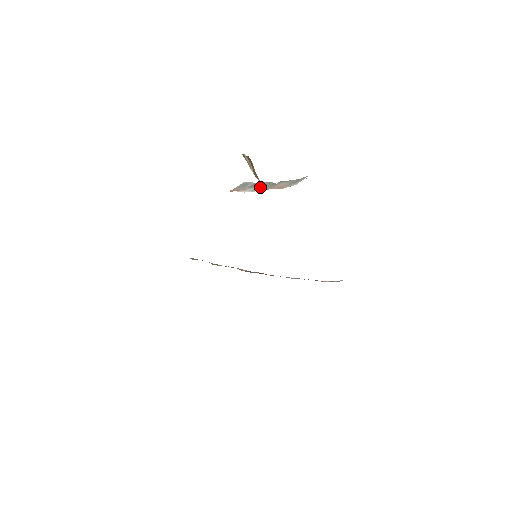
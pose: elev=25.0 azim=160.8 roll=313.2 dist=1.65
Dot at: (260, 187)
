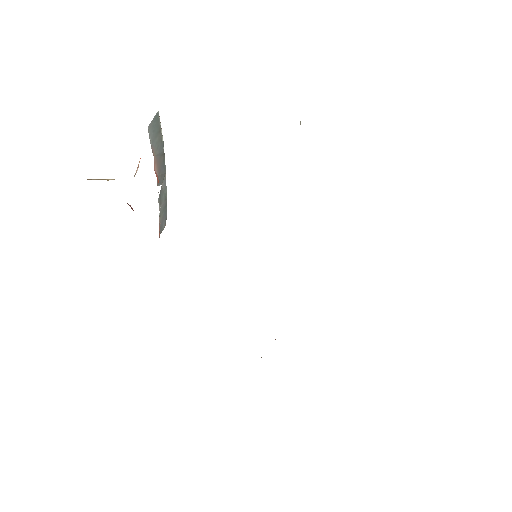
Dot at: (160, 196)
